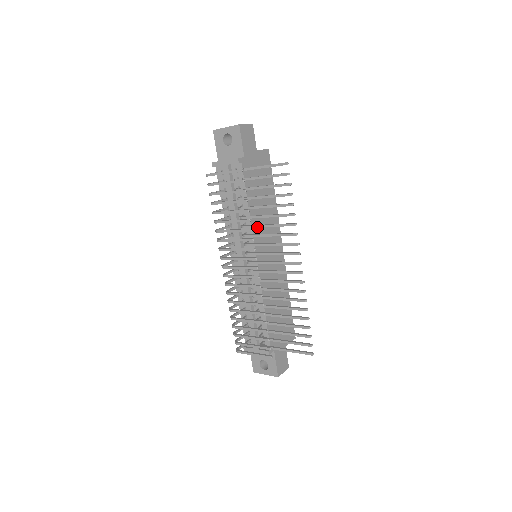
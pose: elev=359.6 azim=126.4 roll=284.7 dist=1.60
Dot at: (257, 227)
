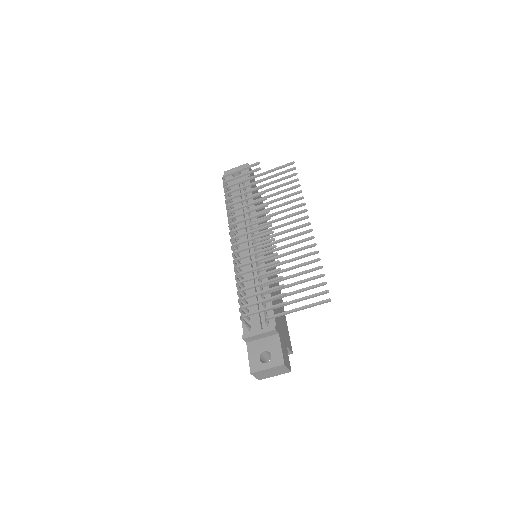
Dot at: (266, 210)
